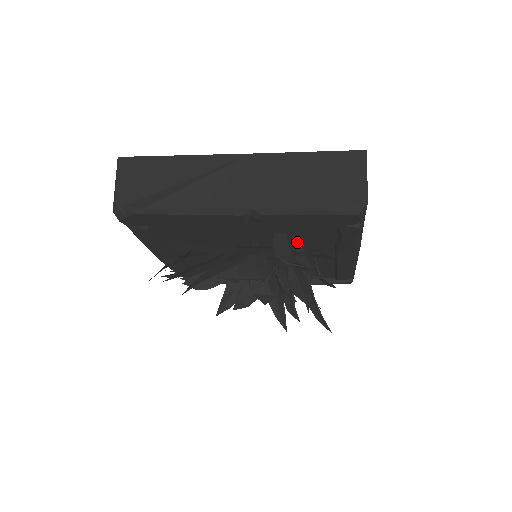
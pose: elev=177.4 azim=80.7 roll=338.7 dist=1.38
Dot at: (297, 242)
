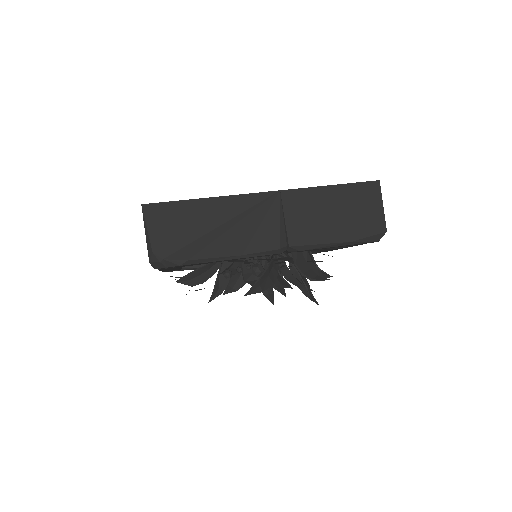
Dot at: occluded
